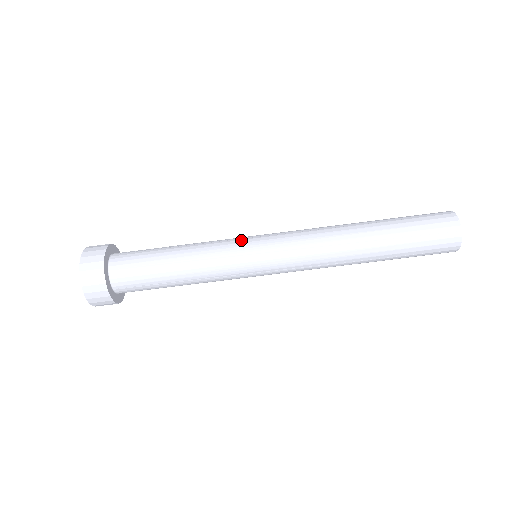
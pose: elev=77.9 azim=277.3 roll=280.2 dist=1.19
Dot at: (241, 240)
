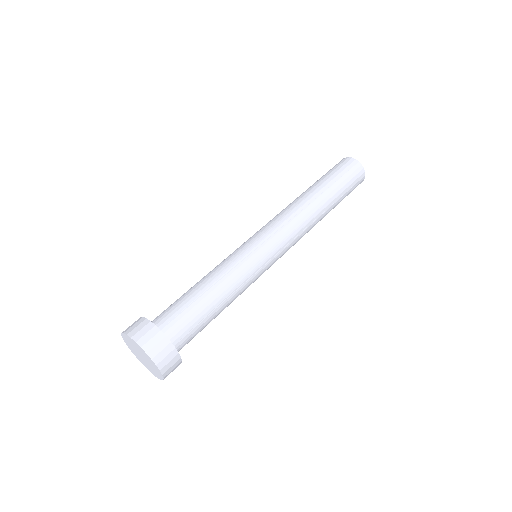
Dot at: occluded
